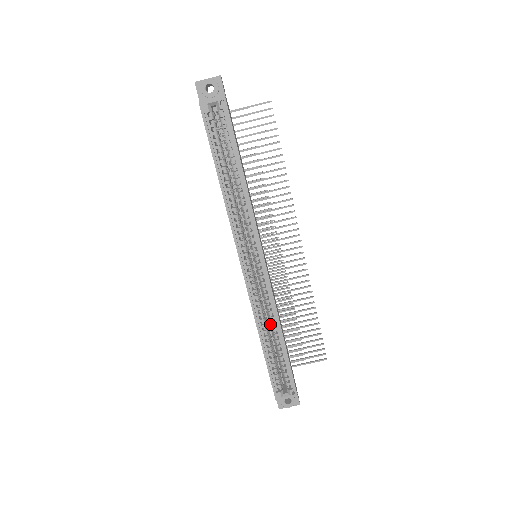
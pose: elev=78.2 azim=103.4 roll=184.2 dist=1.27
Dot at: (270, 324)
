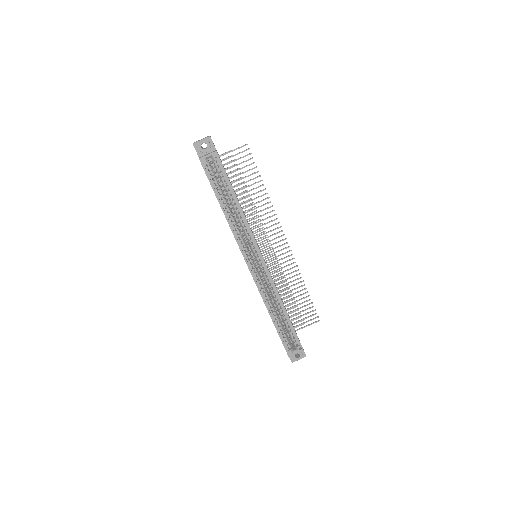
Dot at: (275, 303)
